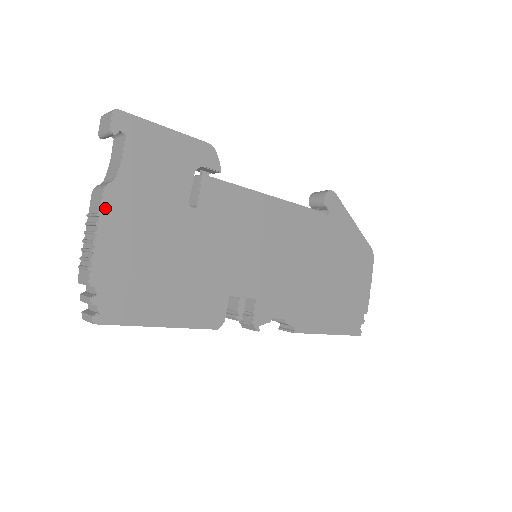
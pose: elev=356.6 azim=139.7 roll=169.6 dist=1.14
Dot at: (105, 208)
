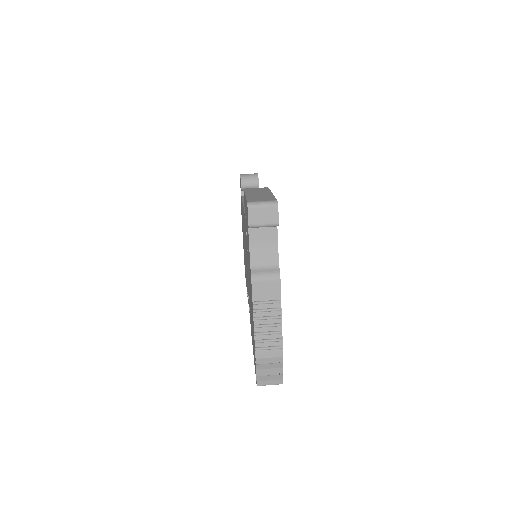
Dot at: (280, 293)
